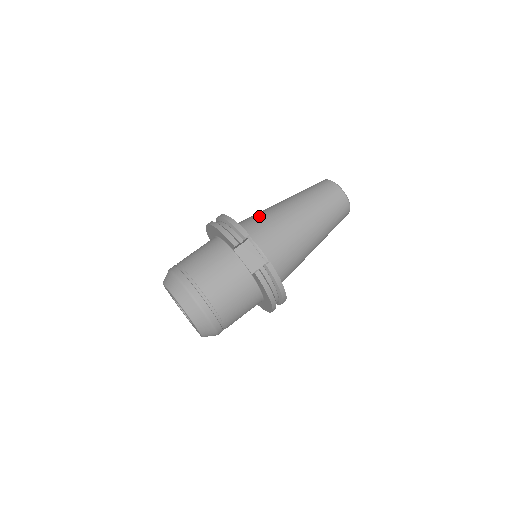
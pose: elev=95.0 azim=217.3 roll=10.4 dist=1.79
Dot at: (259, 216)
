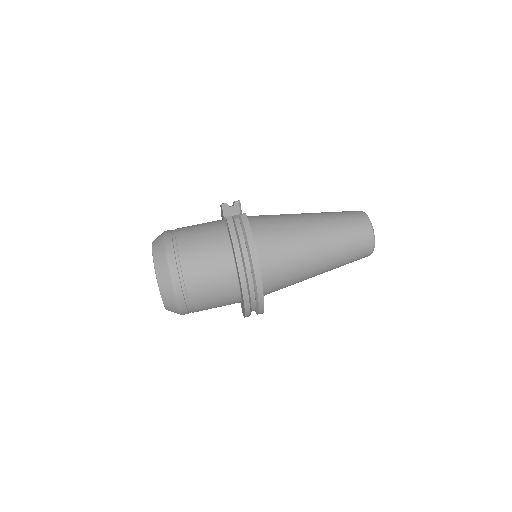
Dot at: occluded
